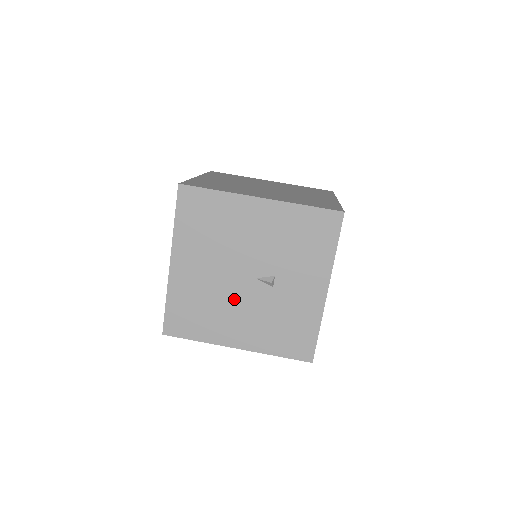
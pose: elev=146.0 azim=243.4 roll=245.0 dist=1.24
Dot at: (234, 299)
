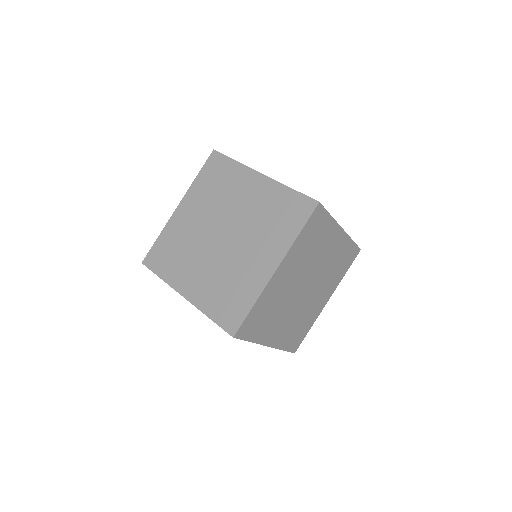
Dot at: occluded
